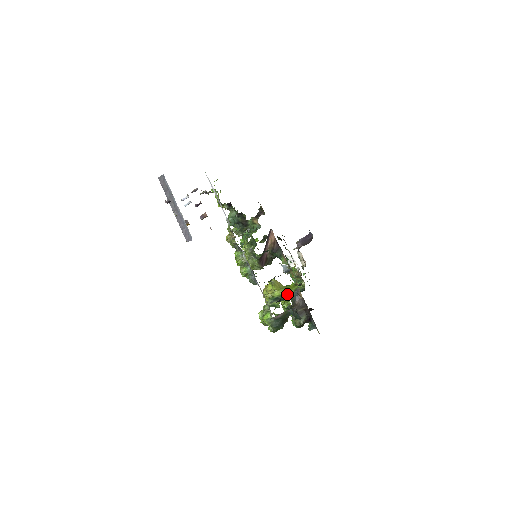
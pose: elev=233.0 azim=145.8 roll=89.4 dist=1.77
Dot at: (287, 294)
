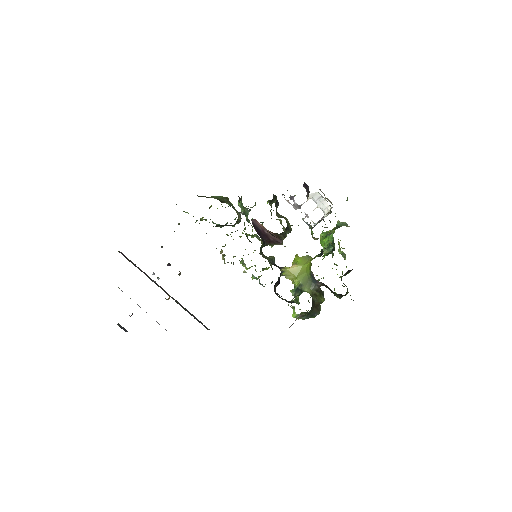
Dot at: (305, 280)
